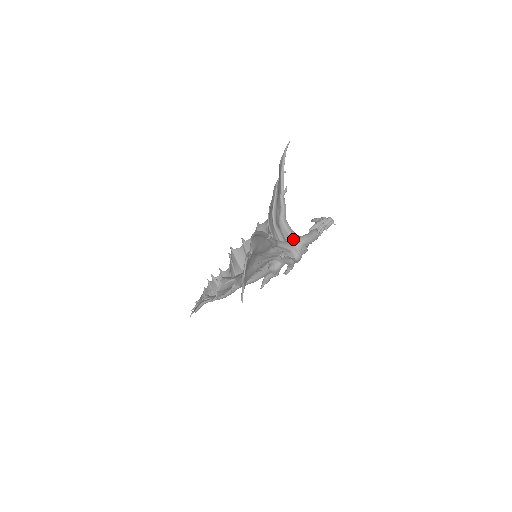
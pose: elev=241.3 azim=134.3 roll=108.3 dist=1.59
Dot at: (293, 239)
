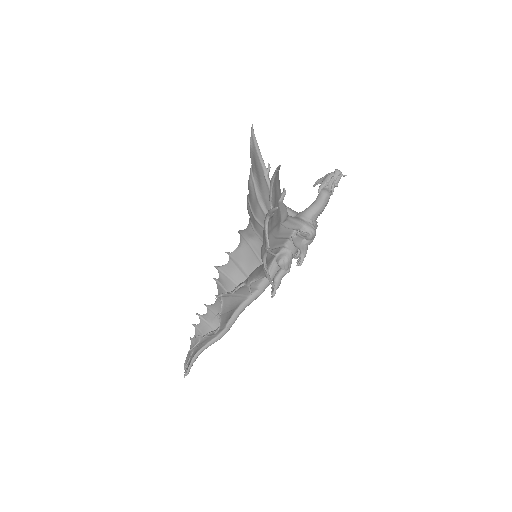
Dot at: (298, 214)
